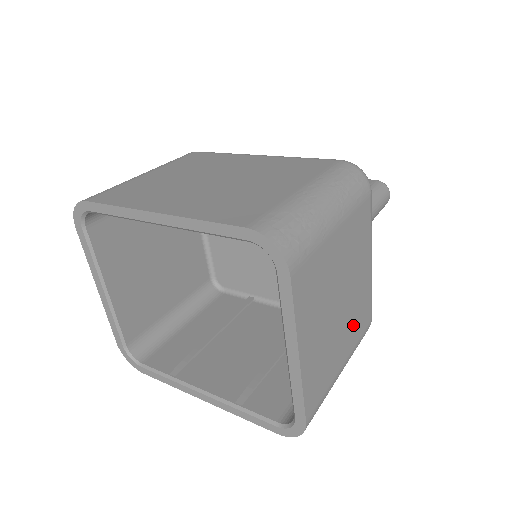
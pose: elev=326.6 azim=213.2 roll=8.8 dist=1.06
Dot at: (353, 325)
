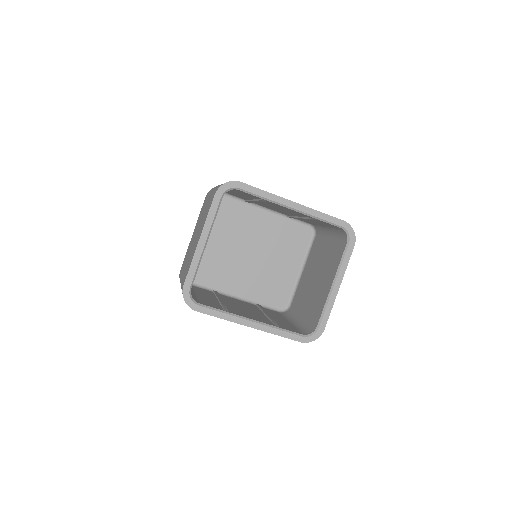
Dot at: occluded
